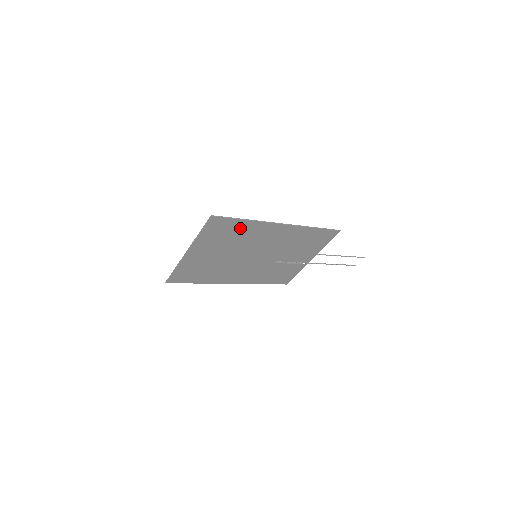
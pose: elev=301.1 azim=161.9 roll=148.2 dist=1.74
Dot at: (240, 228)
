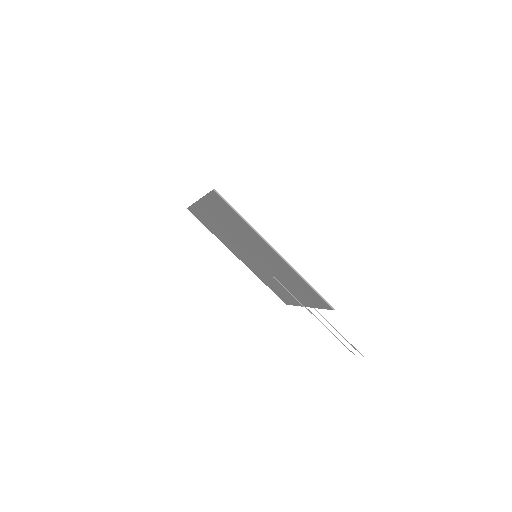
Dot at: (239, 221)
